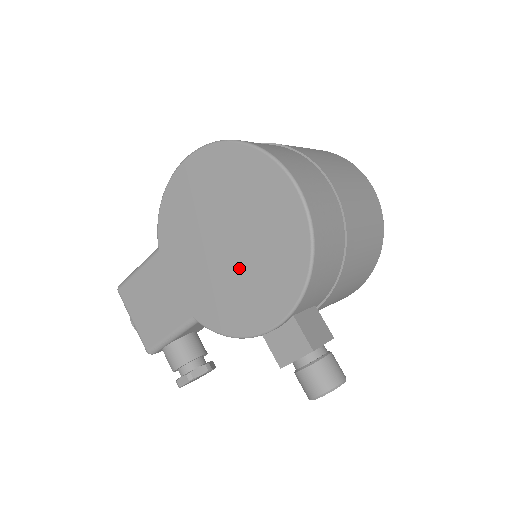
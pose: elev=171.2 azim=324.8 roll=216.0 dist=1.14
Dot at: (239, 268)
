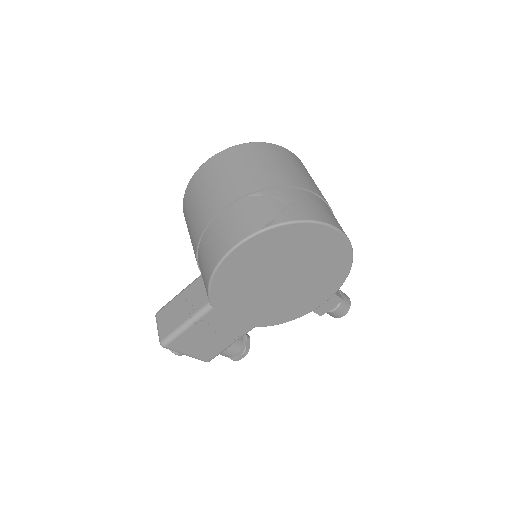
Dot at: (296, 289)
